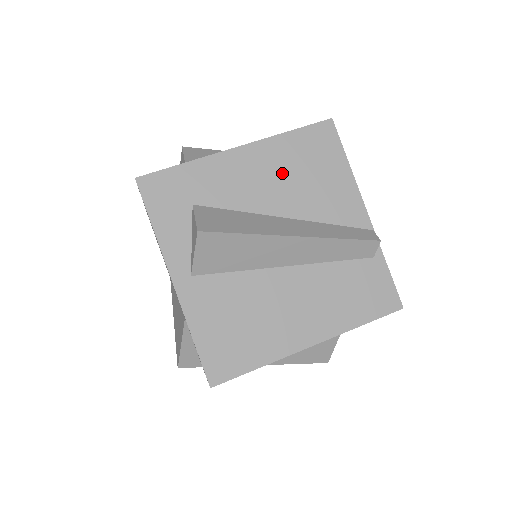
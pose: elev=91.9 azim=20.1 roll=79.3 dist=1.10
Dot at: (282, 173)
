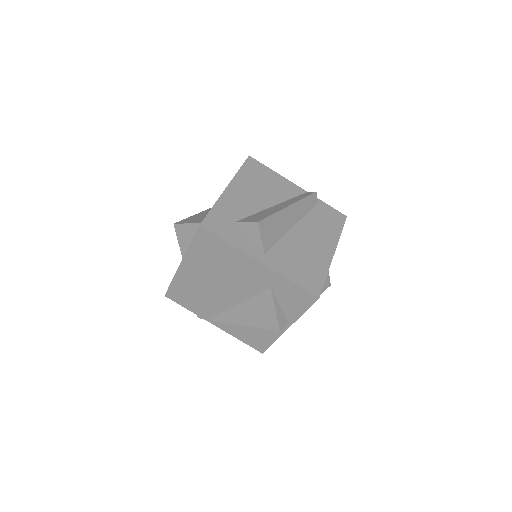
Dot at: (254, 188)
